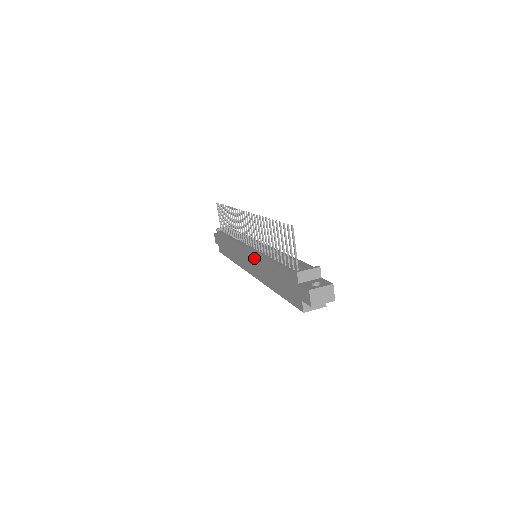
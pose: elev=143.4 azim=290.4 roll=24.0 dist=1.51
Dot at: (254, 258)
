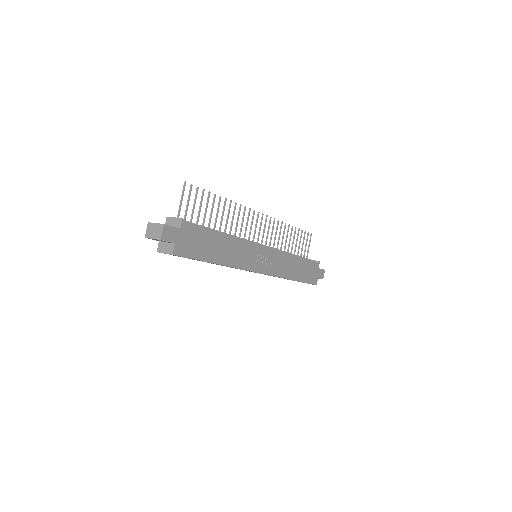
Dot at: occluded
